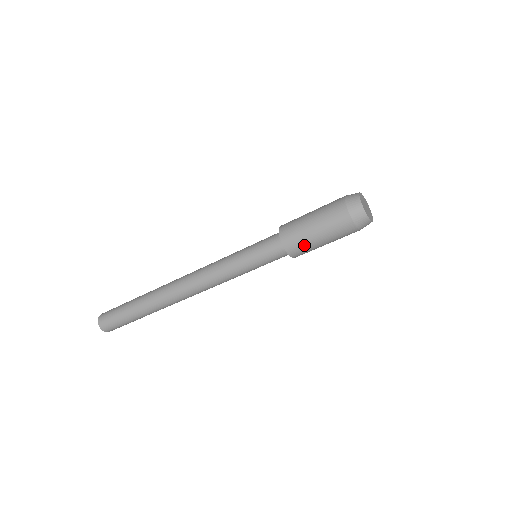
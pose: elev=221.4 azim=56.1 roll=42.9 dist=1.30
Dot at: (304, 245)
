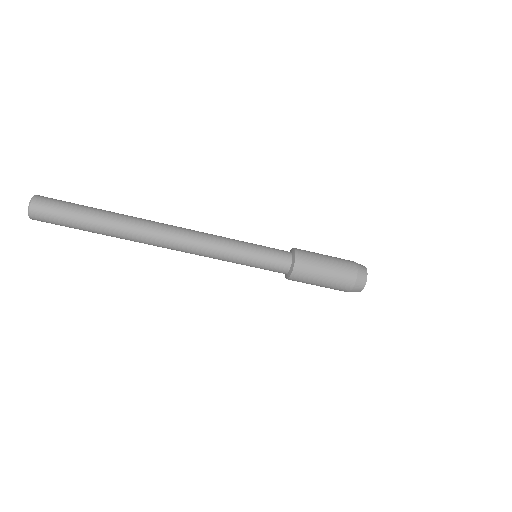
Dot at: (309, 275)
